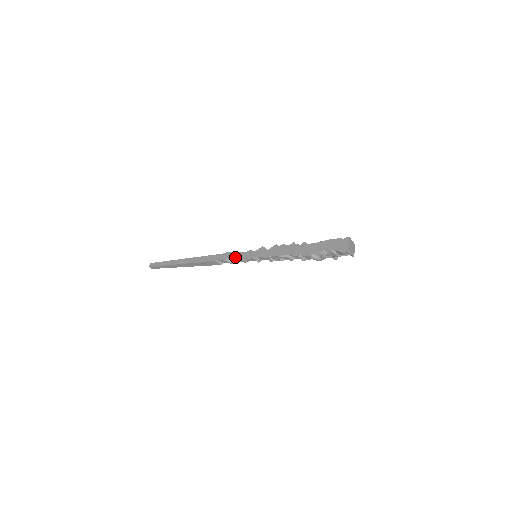
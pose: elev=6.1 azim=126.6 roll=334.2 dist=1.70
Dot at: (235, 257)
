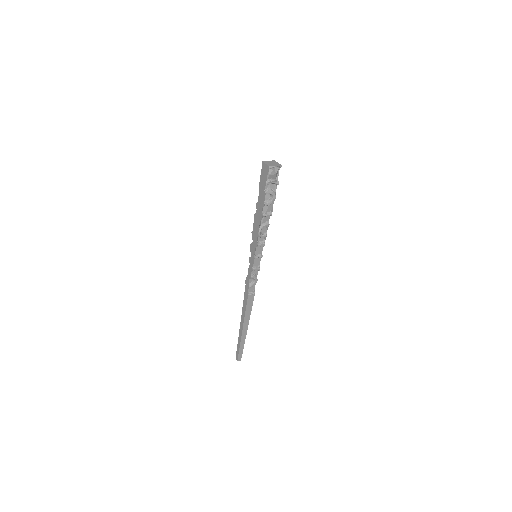
Dot at: (250, 275)
